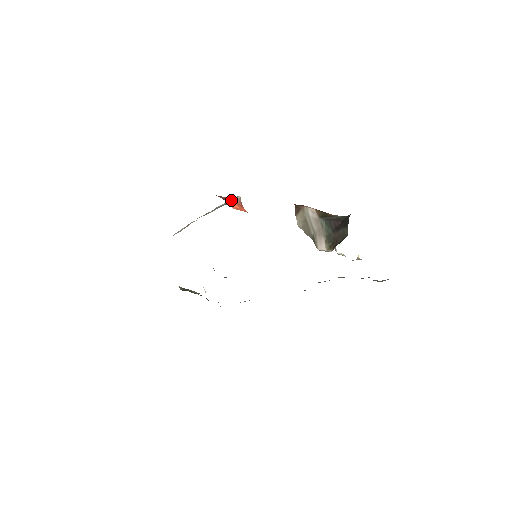
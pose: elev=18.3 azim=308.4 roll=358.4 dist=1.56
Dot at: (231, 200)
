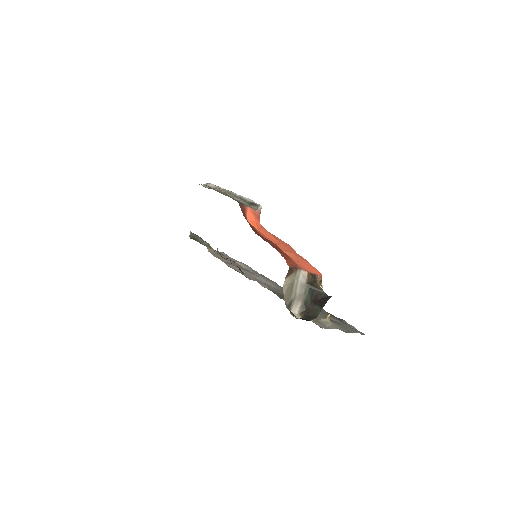
Dot at: (251, 210)
